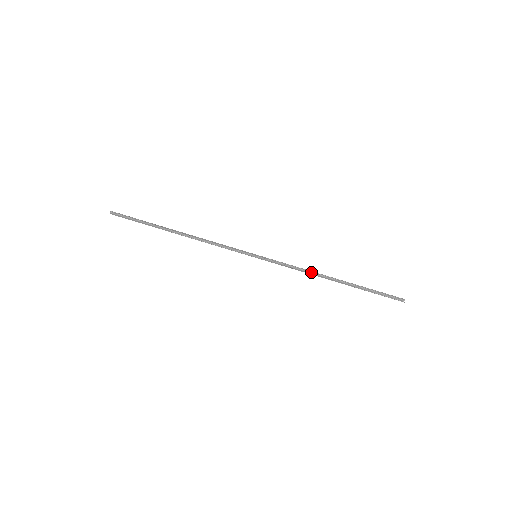
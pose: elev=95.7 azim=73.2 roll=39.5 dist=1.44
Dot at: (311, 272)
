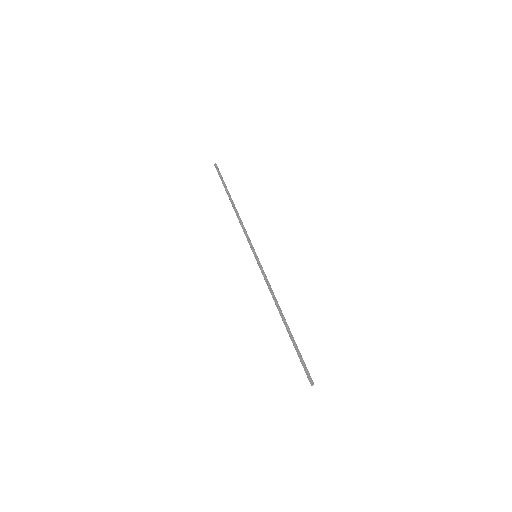
Dot at: (275, 298)
